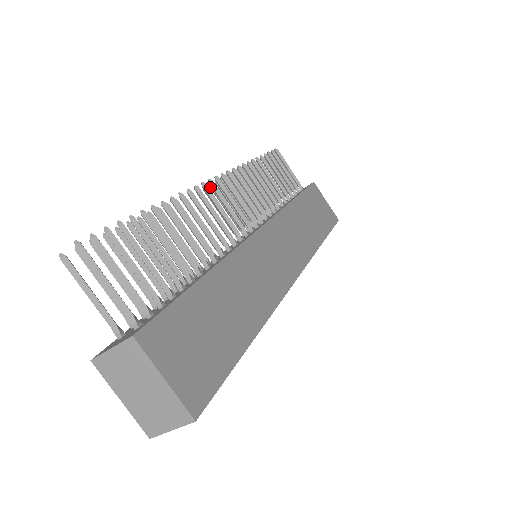
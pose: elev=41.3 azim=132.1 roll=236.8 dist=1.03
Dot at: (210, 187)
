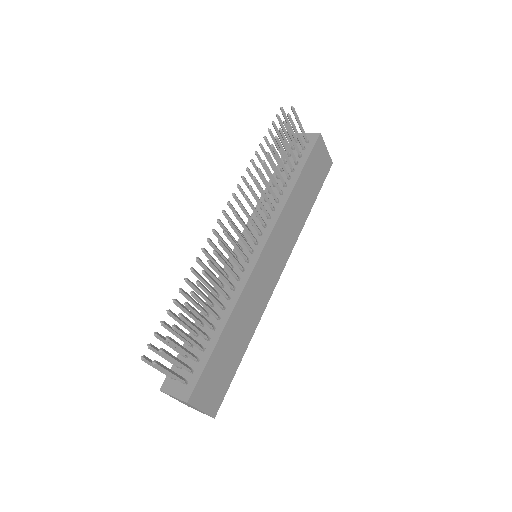
Dot at: (228, 205)
